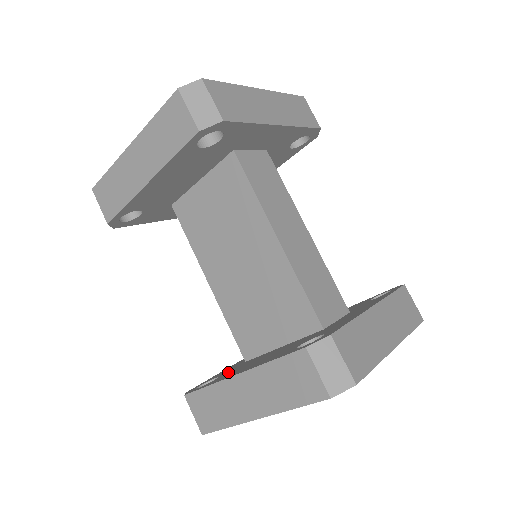
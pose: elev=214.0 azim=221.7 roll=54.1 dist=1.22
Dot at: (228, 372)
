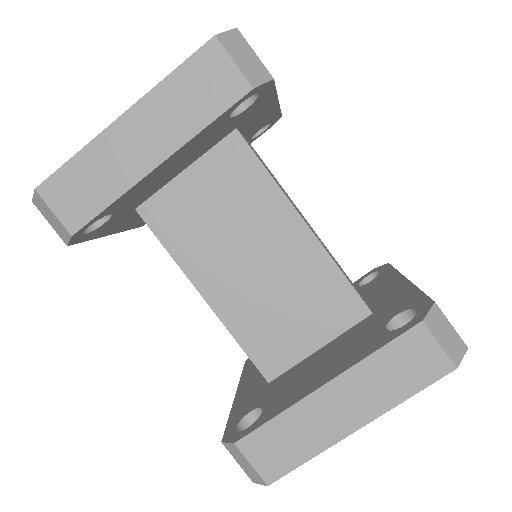
Dot at: (270, 397)
